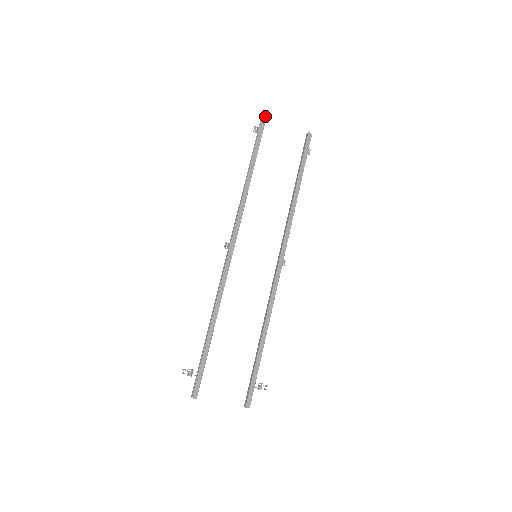
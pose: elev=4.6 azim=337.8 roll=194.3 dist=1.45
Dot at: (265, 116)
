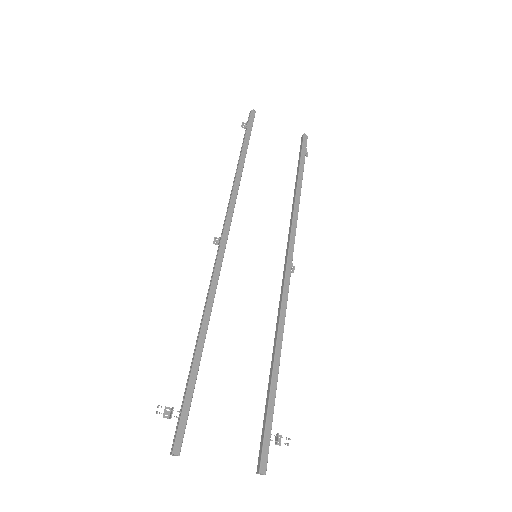
Dot at: (253, 112)
